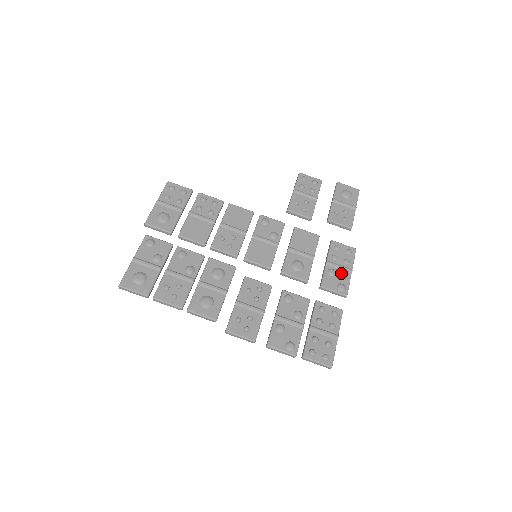
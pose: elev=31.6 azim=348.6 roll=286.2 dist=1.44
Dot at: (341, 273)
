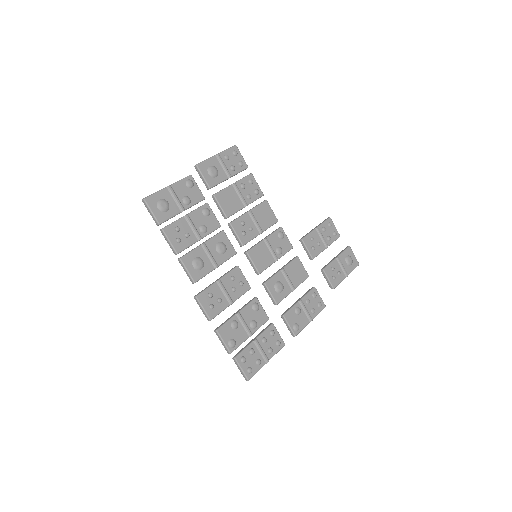
Dot at: (304, 316)
